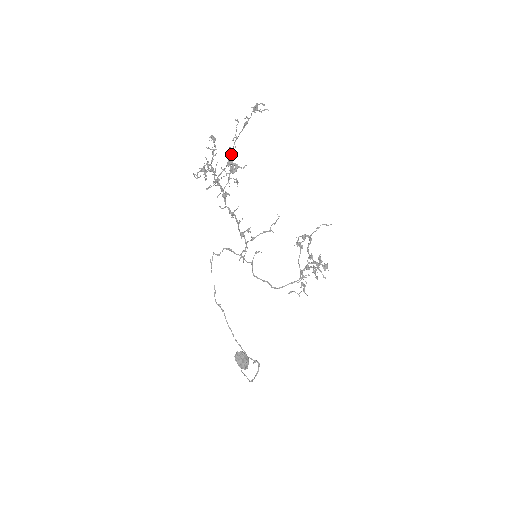
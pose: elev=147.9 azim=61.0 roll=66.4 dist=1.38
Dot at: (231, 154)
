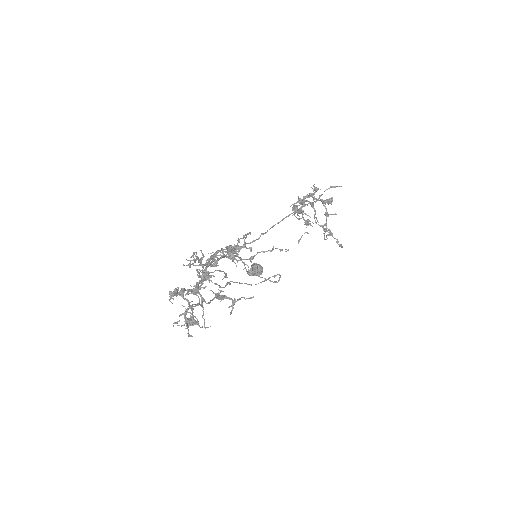
Dot at: (219, 295)
